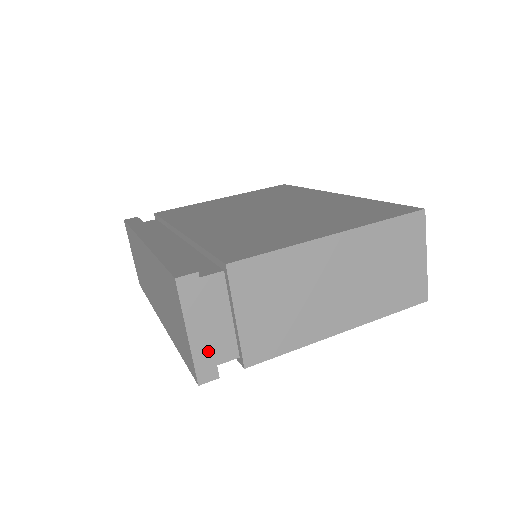
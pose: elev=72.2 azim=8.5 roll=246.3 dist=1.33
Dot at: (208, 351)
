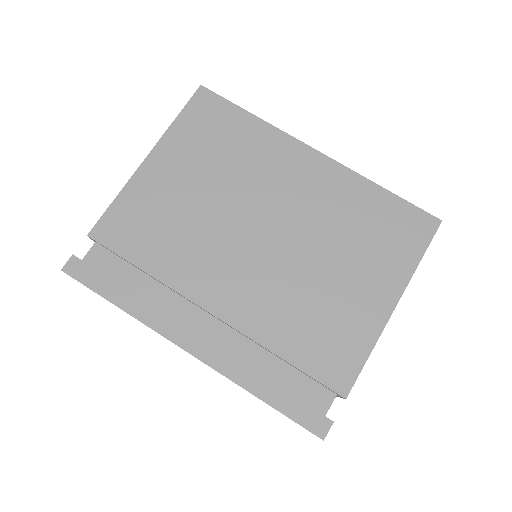
Dot at: occluded
